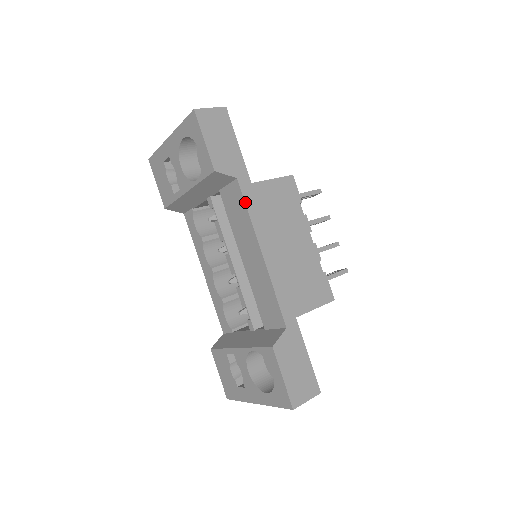
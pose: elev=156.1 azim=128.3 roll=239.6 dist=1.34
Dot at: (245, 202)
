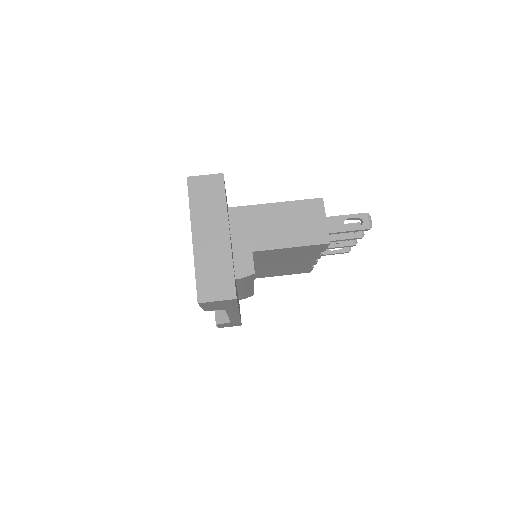
Dot at: (226, 312)
